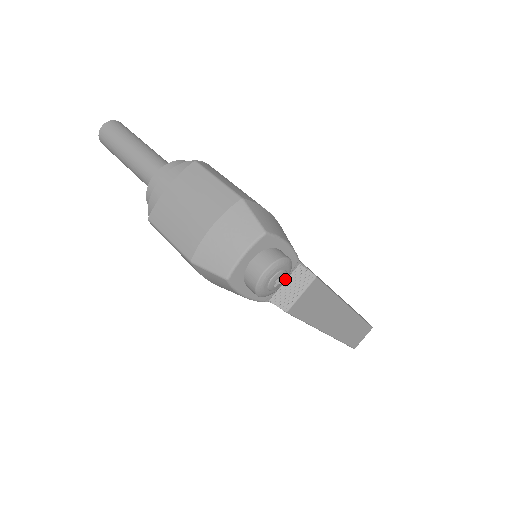
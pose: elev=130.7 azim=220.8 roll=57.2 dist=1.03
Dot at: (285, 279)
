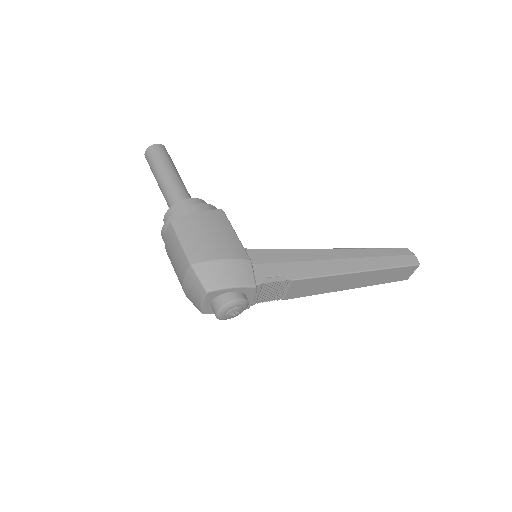
Dot at: (244, 307)
